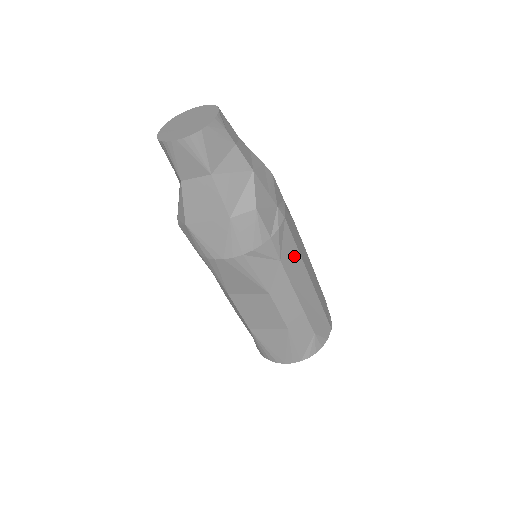
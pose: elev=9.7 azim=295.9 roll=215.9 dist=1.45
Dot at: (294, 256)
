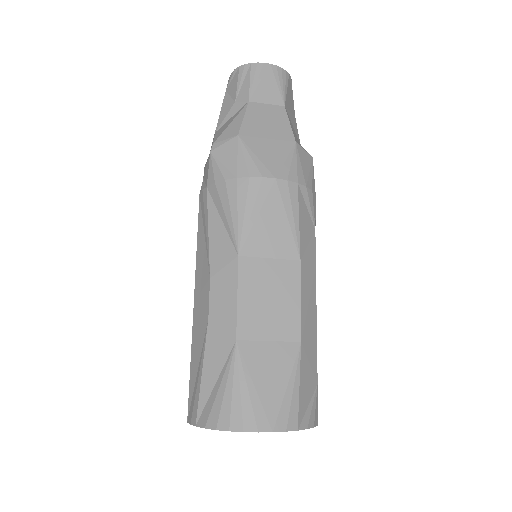
Dot at: occluded
